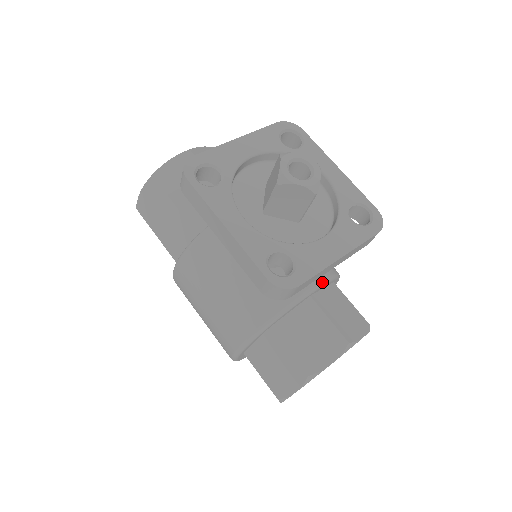
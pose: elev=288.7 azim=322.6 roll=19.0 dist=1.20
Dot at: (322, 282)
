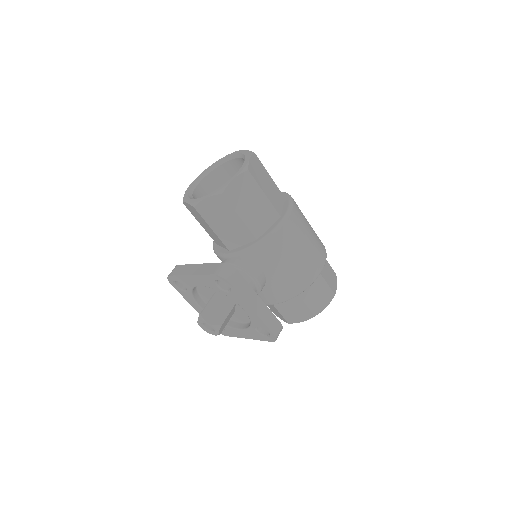
Dot at: occluded
